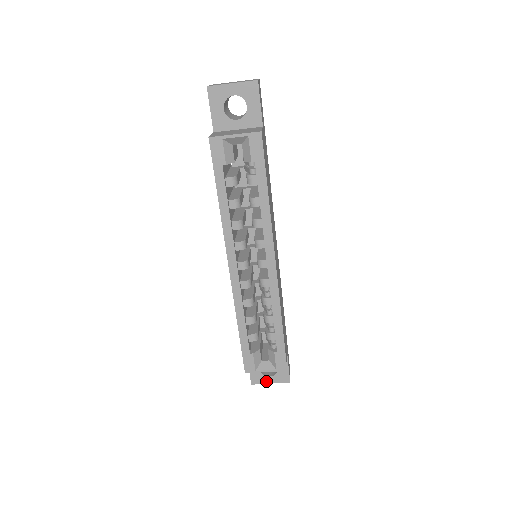
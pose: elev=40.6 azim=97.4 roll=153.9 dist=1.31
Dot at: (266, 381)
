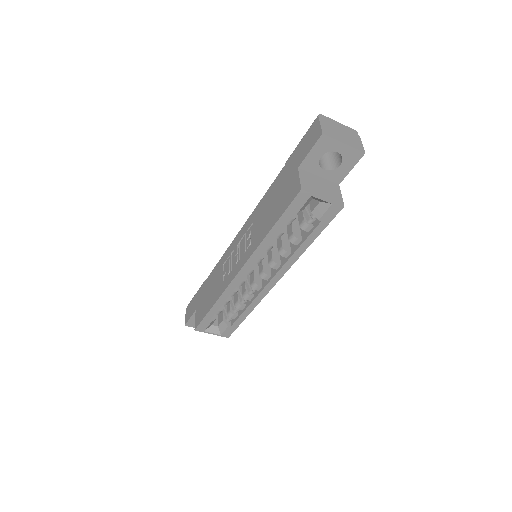
Dot at: occluded
